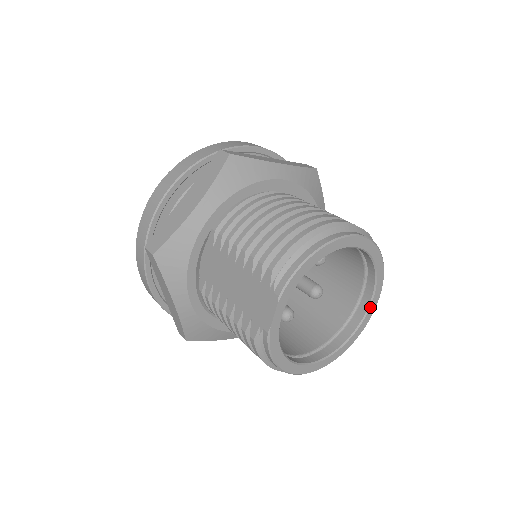
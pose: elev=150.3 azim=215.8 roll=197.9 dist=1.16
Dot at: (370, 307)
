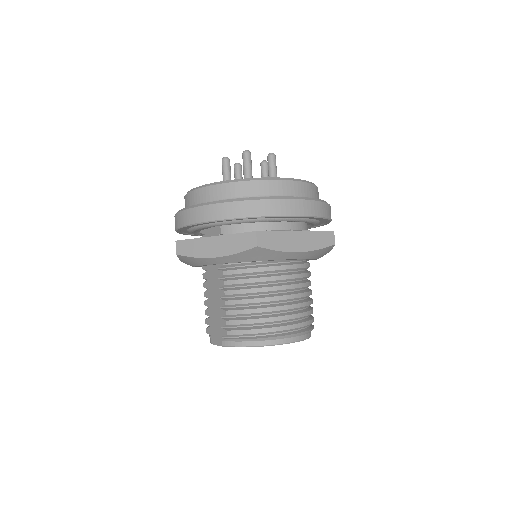
Dot at: occluded
